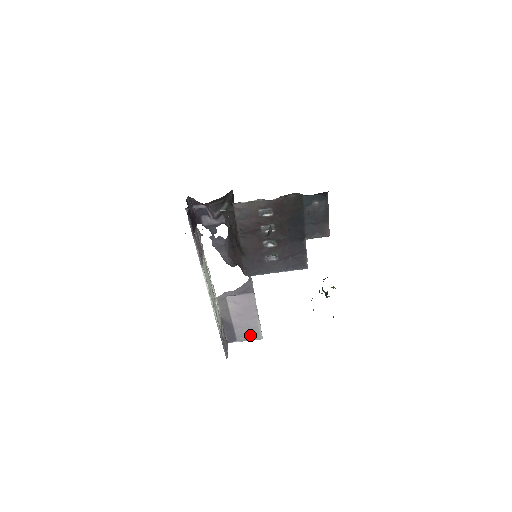
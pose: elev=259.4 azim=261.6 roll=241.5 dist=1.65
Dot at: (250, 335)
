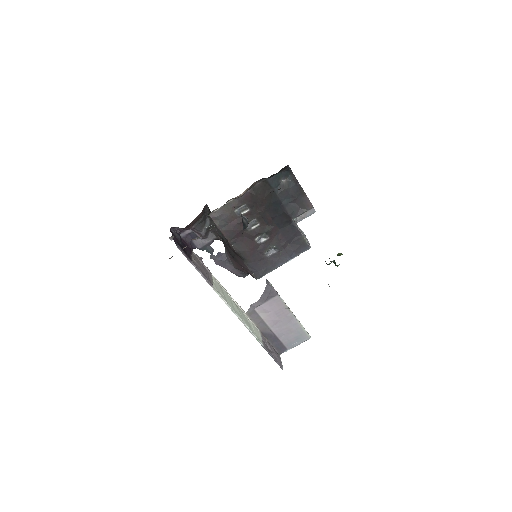
Dot at: (297, 339)
